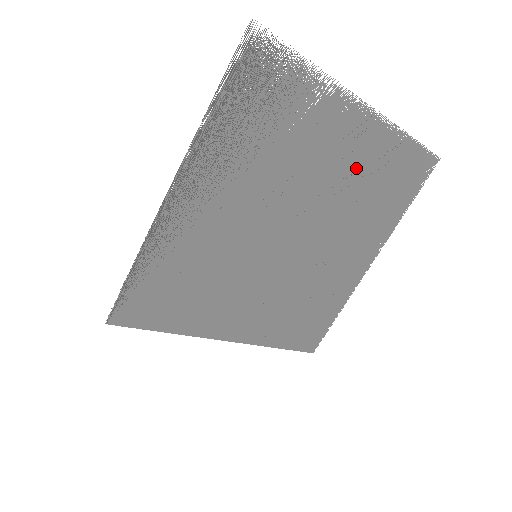
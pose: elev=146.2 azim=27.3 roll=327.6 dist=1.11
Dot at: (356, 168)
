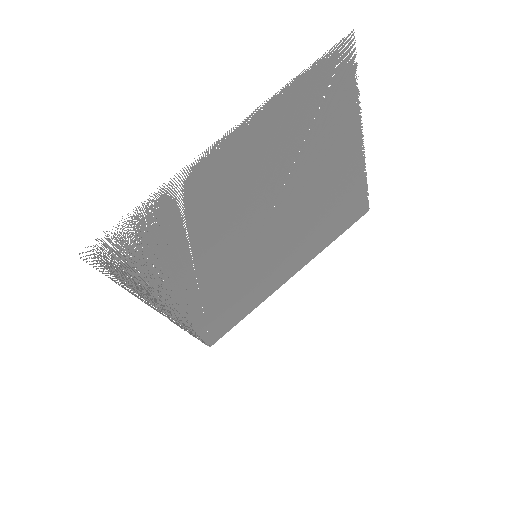
Dot at: (269, 156)
